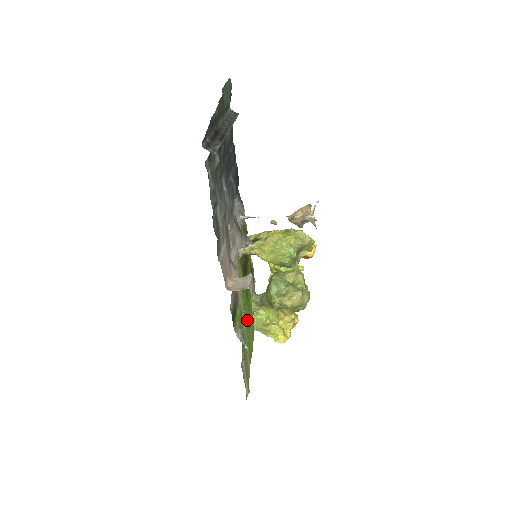
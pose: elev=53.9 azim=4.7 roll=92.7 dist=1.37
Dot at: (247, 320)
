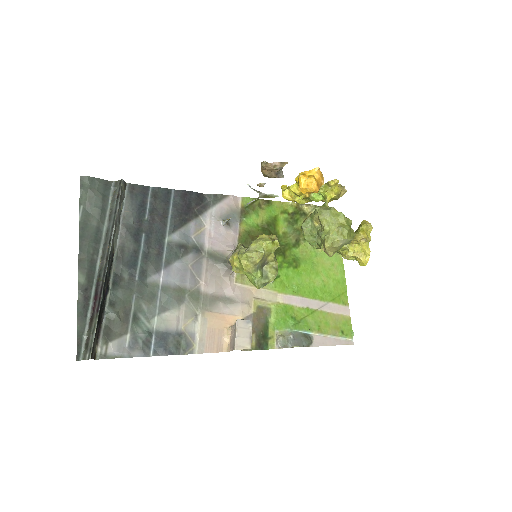
Dot at: (307, 286)
